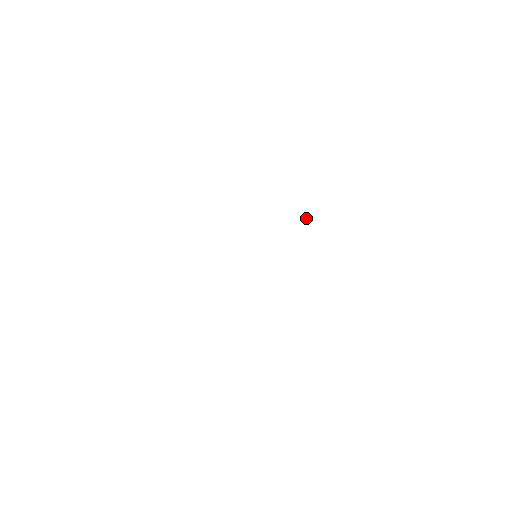
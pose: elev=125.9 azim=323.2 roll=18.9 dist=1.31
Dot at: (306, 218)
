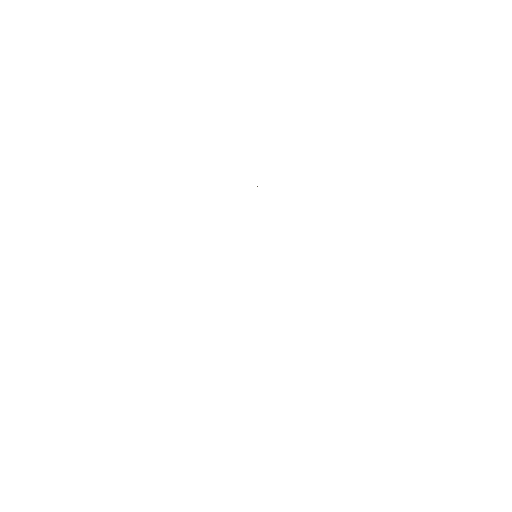
Dot at: occluded
